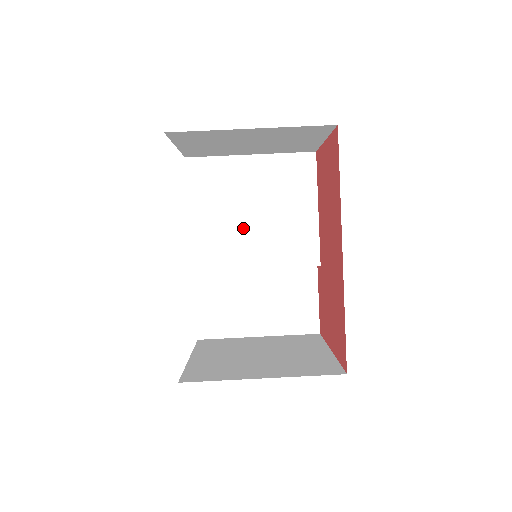
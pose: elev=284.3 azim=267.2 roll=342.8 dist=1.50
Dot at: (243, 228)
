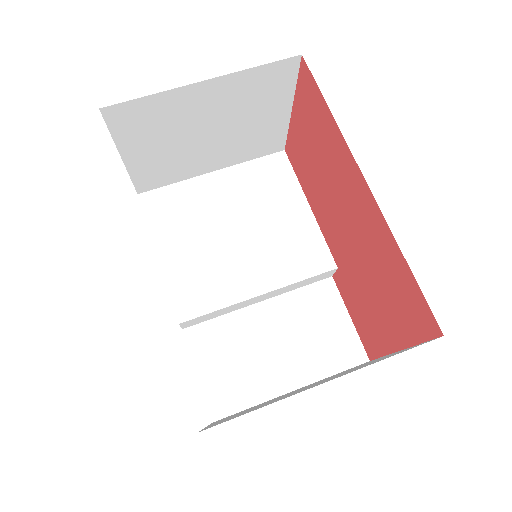
Dot at: (229, 251)
